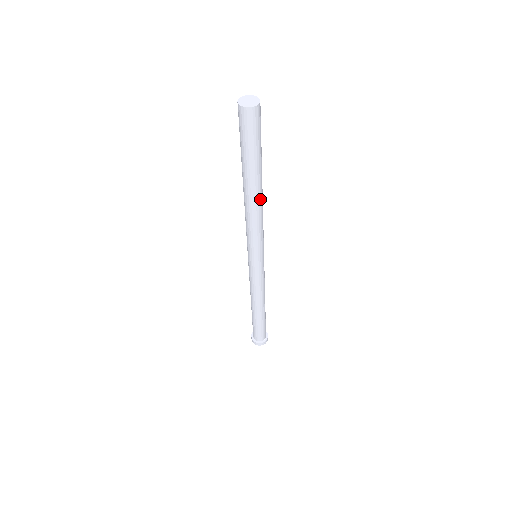
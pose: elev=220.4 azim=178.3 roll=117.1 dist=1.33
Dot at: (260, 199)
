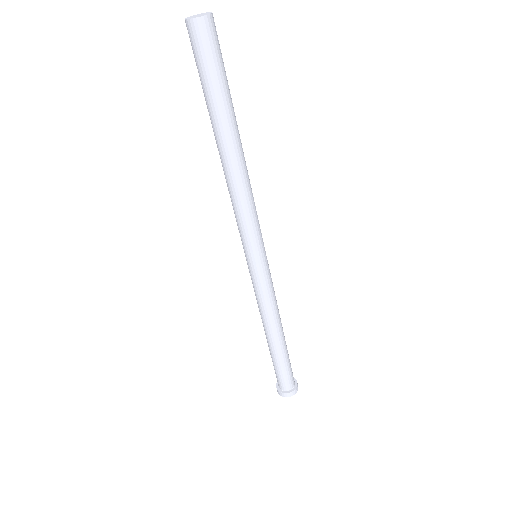
Dot at: (238, 163)
